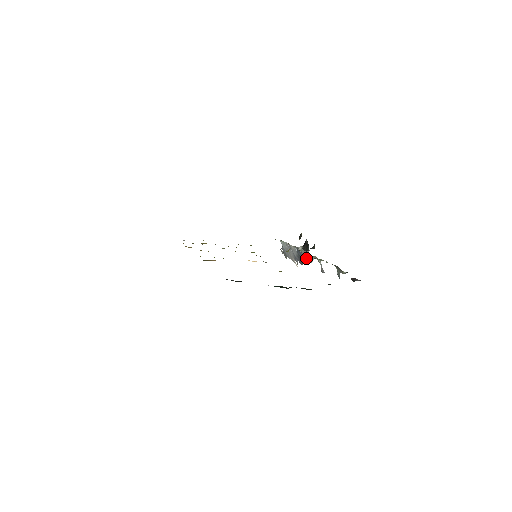
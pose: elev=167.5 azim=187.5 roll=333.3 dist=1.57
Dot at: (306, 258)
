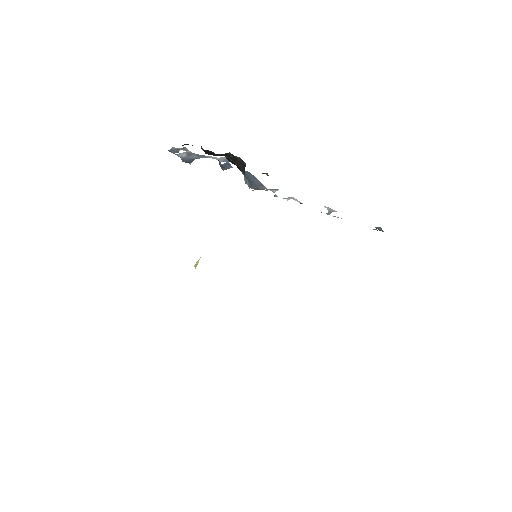
Dot at: occluded
